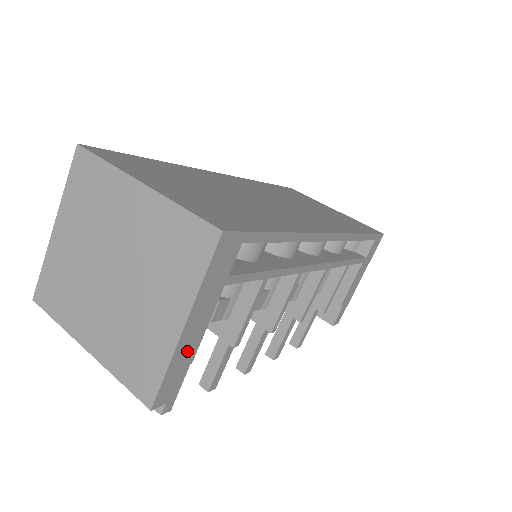
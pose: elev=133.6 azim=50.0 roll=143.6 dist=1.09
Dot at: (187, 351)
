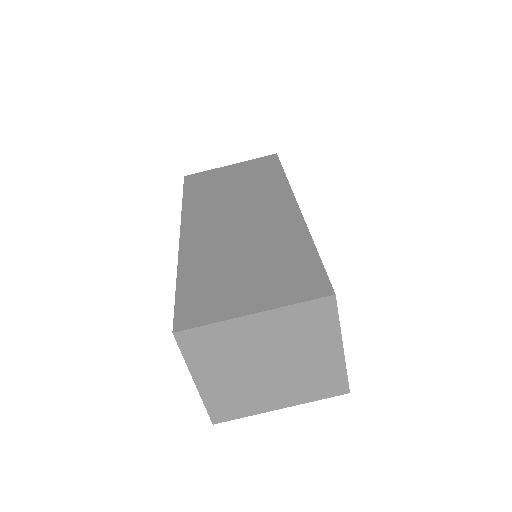
Dot at: occluded
